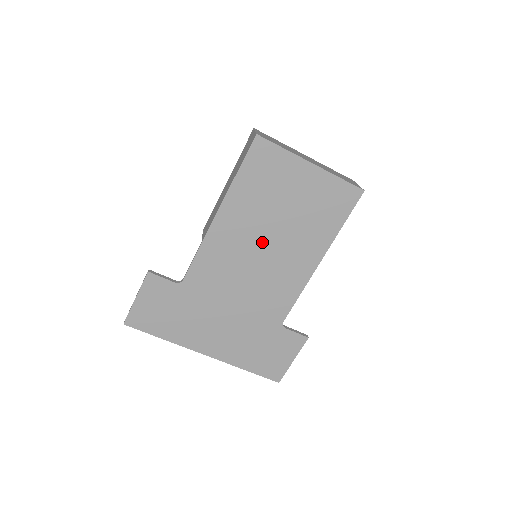
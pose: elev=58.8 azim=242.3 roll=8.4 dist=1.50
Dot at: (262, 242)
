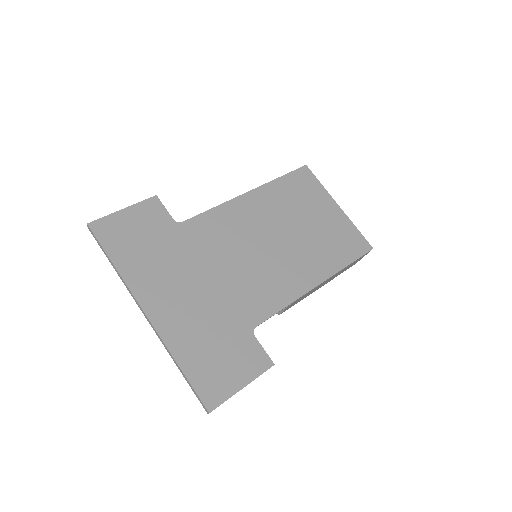
Dot at: (274, 235)
